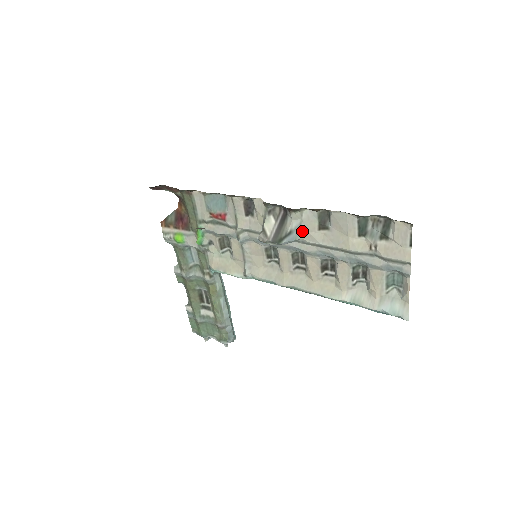
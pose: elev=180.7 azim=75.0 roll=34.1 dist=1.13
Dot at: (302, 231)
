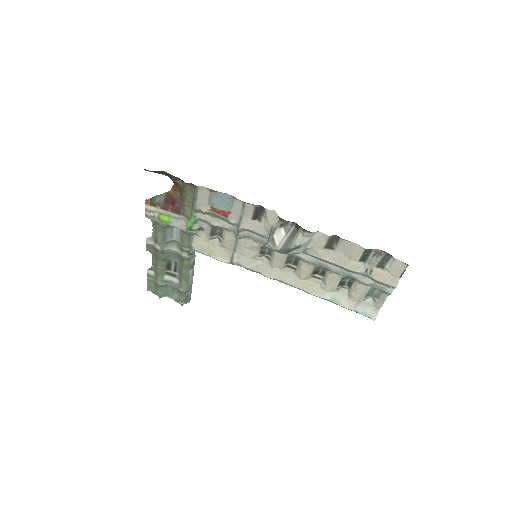
Dot at: (309, 247)
